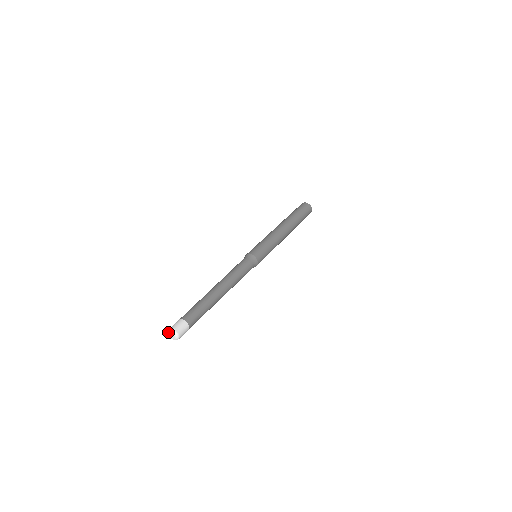
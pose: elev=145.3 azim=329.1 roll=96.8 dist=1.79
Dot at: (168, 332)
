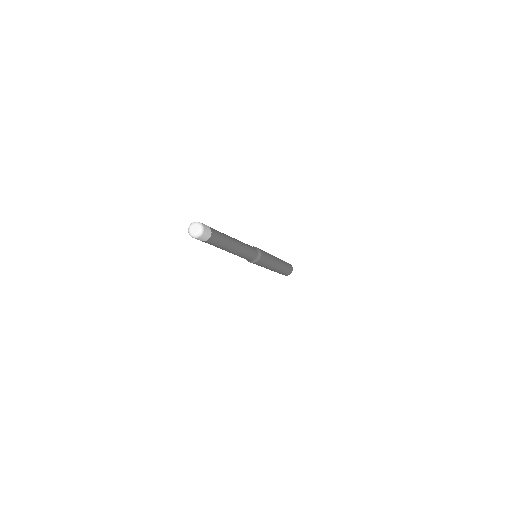
Dot at: (195, 223)
